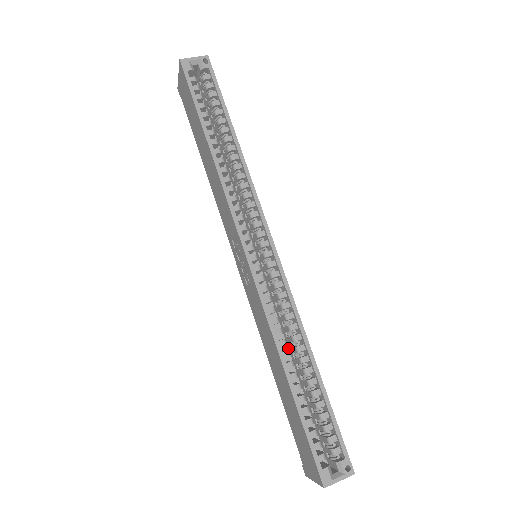
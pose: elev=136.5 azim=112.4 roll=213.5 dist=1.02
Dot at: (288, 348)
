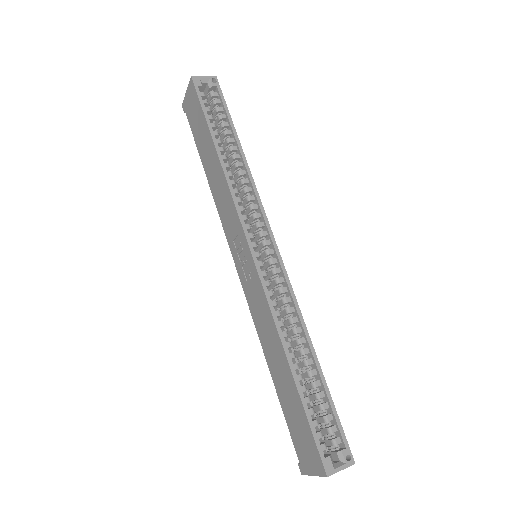
Dot at: occluded
